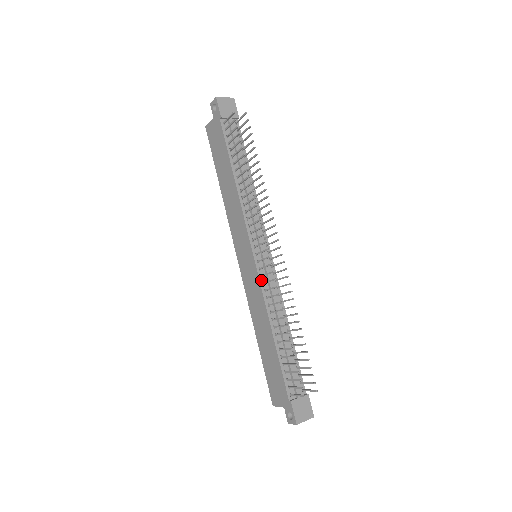
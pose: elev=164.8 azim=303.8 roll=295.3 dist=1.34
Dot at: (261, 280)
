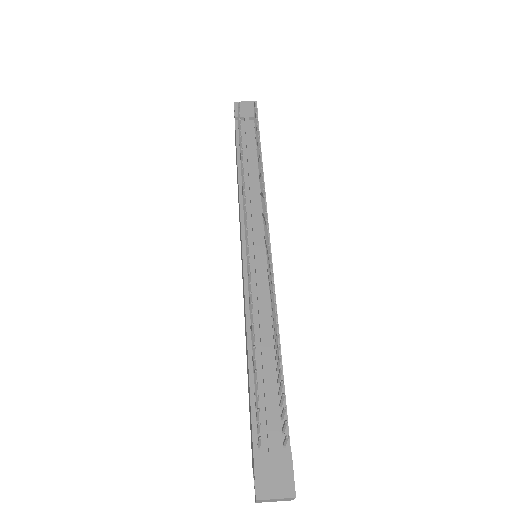
Dot at: (246, 277)
